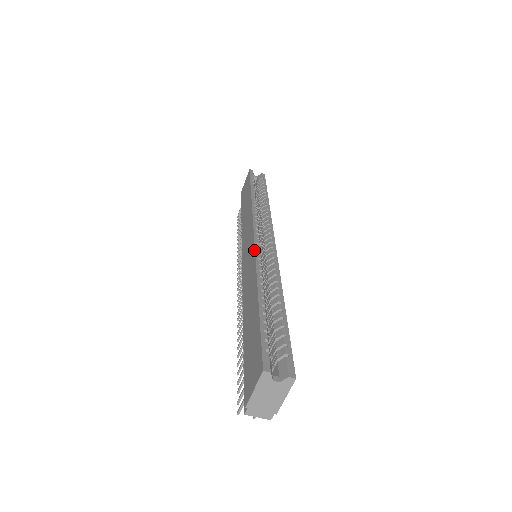
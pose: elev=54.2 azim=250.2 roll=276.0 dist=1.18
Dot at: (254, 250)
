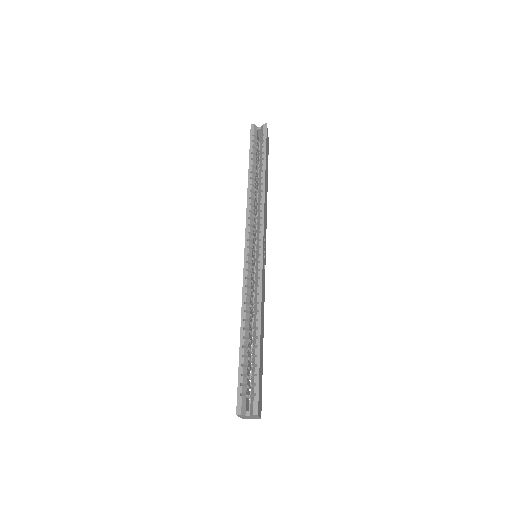
Dot at: (243, 274)
